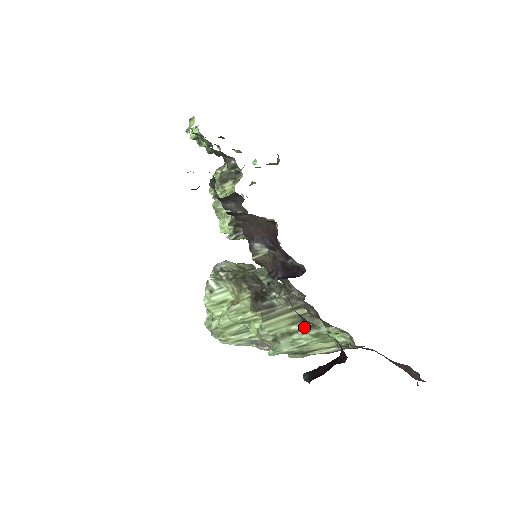
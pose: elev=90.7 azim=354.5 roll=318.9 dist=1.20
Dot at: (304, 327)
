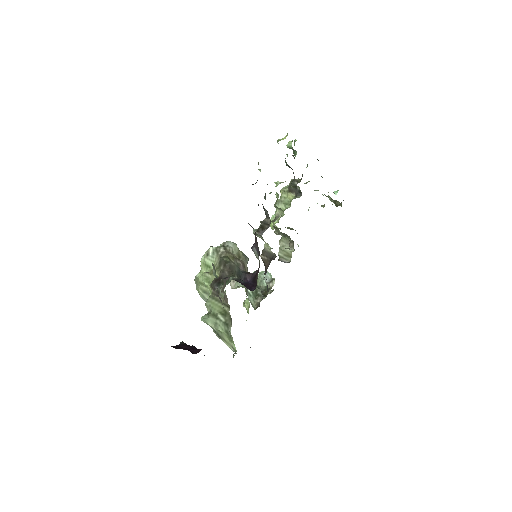
Dot at: (224, 321)
